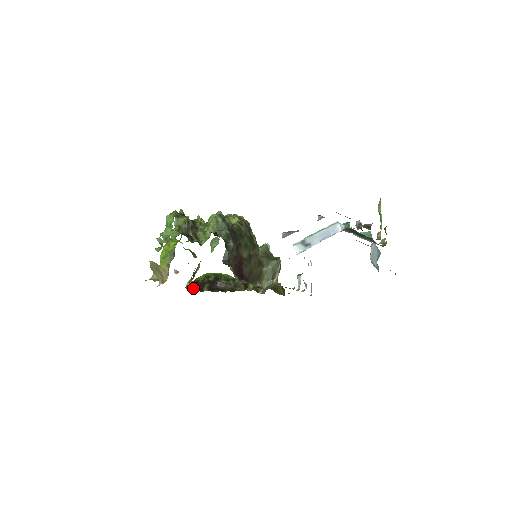
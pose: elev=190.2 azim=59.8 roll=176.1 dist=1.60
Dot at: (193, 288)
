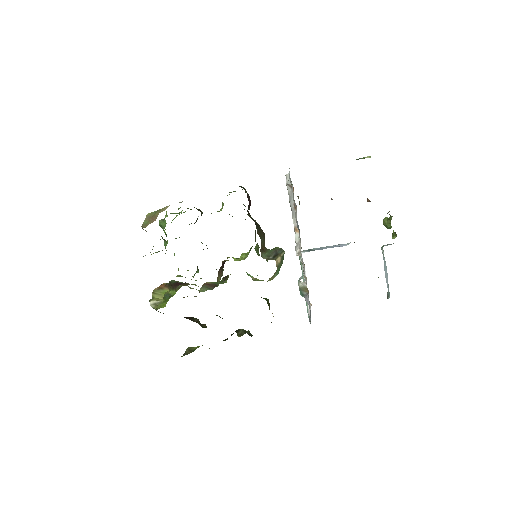
Dot at: (156, 310)
